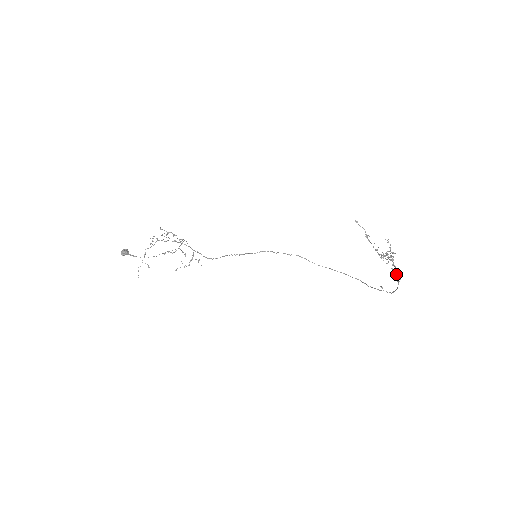
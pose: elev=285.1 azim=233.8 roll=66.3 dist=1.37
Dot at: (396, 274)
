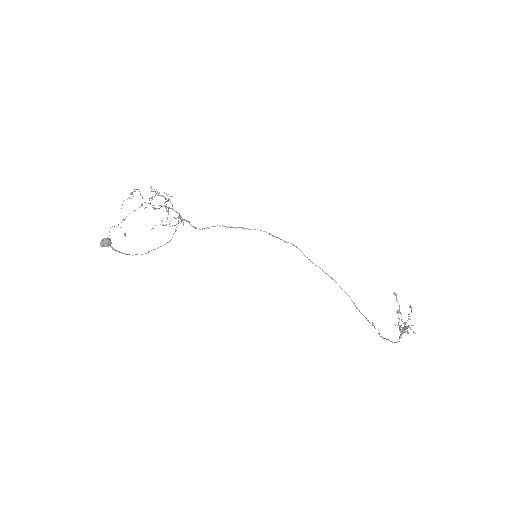
Dot at: (400, 335)
